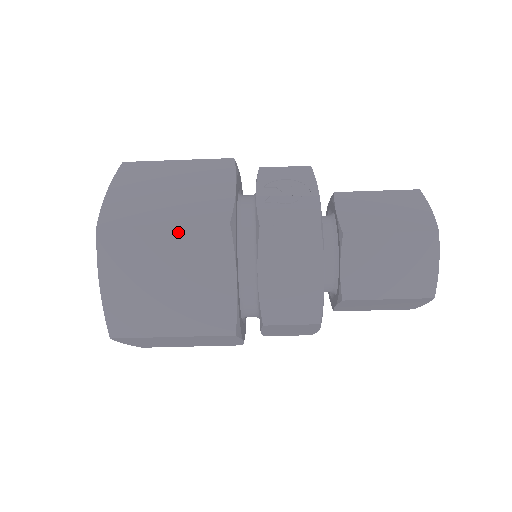
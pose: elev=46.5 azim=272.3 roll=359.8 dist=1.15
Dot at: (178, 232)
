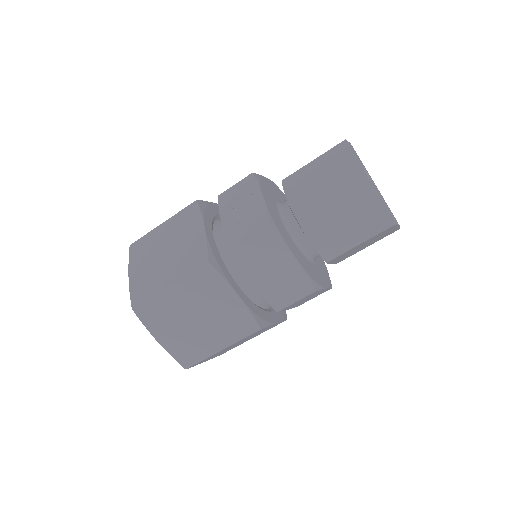
Dot at: (181, 285)
